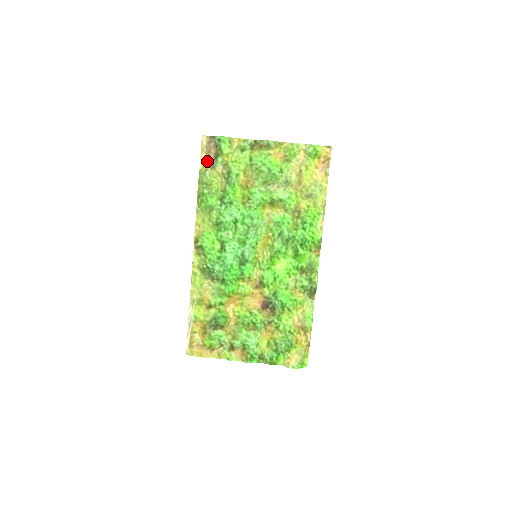
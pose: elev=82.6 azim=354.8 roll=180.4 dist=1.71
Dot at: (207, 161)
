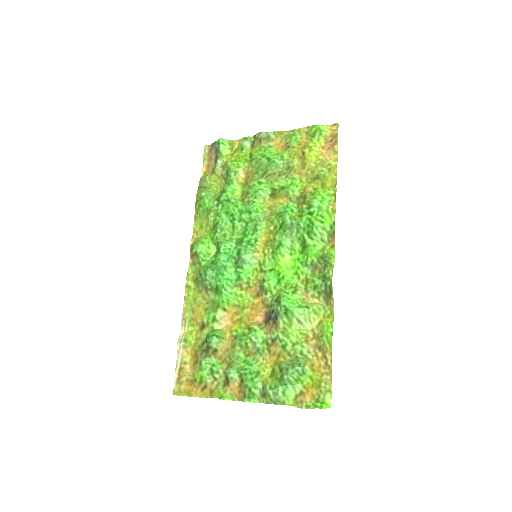
Dot at: (209, 168)
